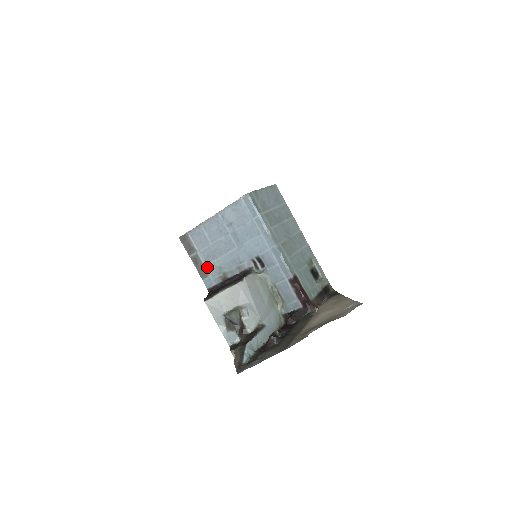
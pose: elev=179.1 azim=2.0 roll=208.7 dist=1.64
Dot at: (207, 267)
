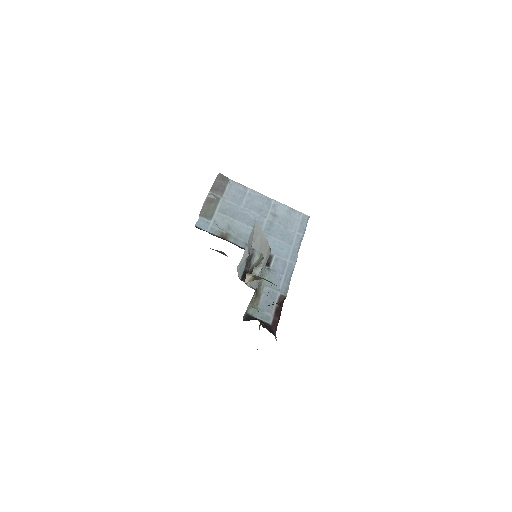
Dot at: (217, 214)
